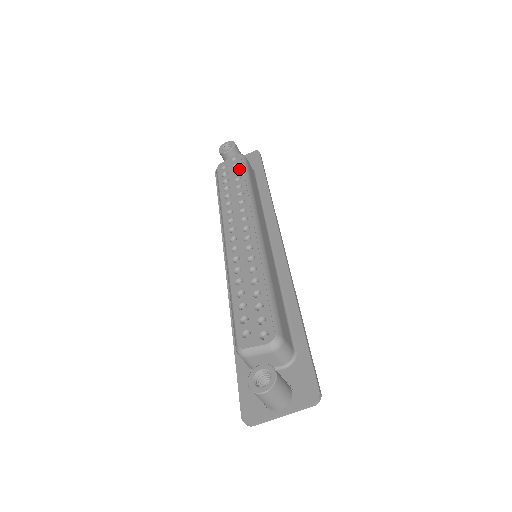
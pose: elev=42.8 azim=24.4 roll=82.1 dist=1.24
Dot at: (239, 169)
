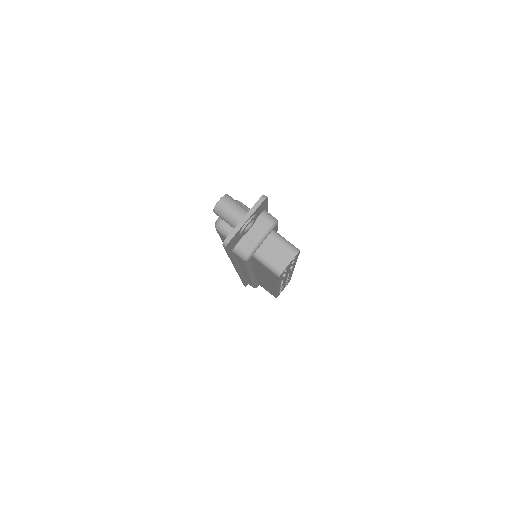
Dot at: occluded
